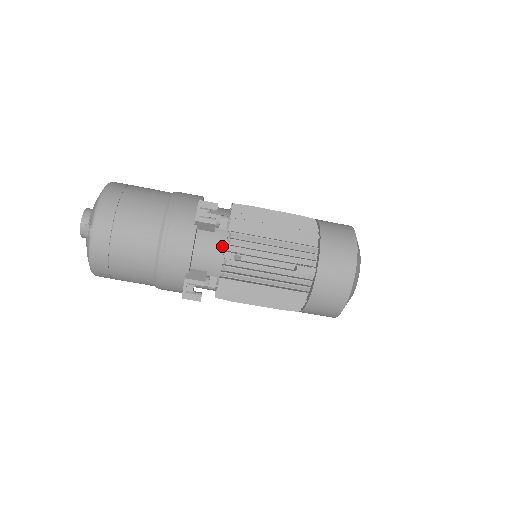
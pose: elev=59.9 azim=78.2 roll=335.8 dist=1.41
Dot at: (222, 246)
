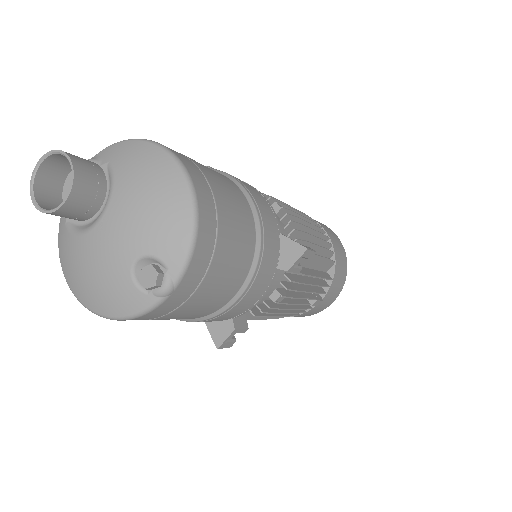
Dot at: (277, 284)
